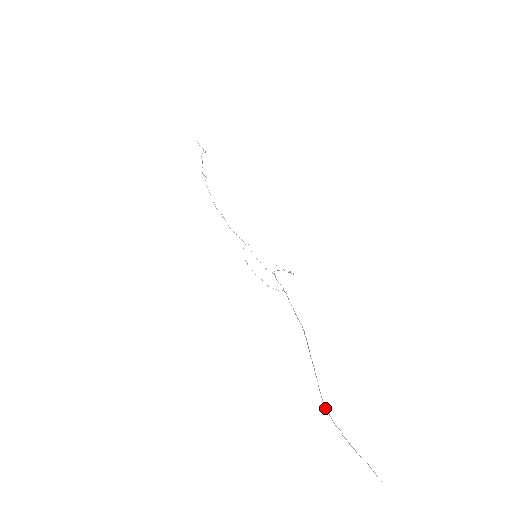
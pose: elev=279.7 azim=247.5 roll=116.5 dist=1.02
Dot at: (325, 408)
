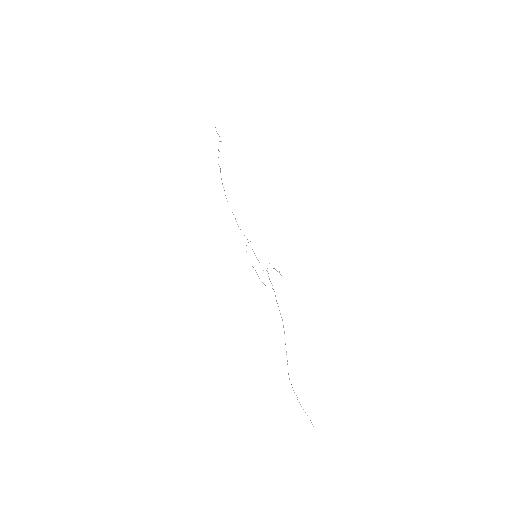
Dot at: occluded
